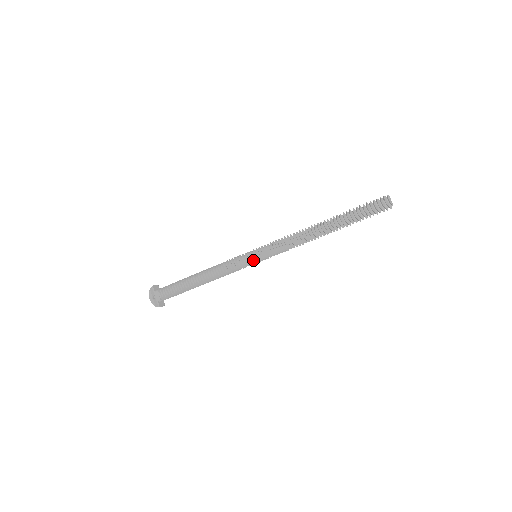
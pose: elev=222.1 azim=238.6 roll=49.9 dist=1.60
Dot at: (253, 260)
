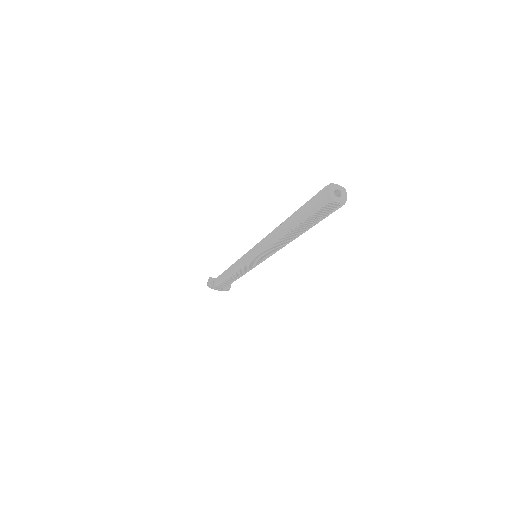
Dot at: (258, 264)
